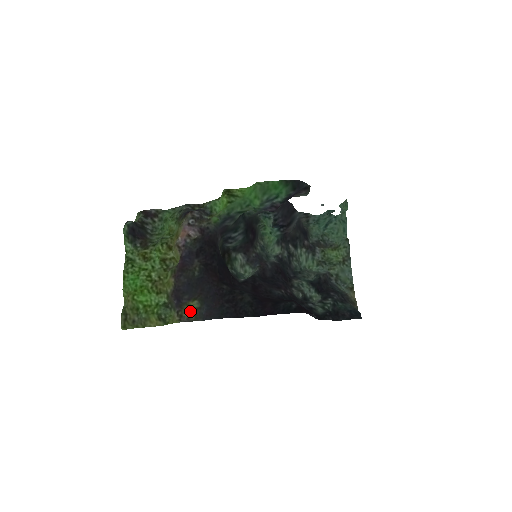
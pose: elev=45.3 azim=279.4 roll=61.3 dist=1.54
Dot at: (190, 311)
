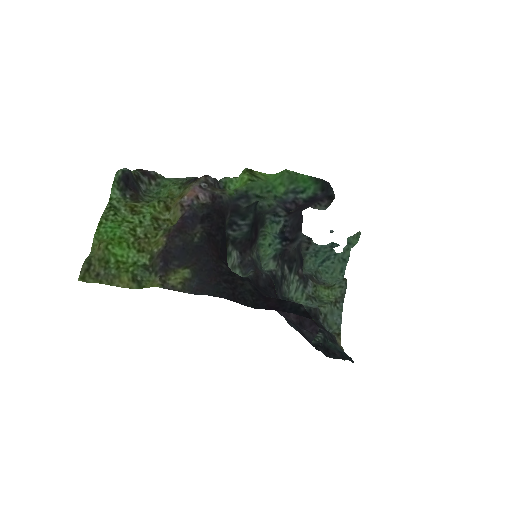
Dot at: (178, 279)
